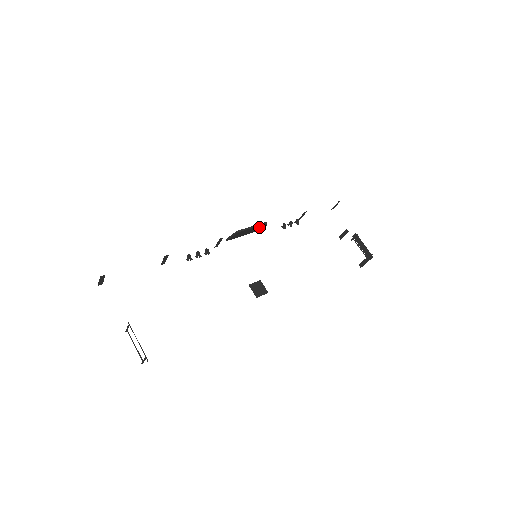
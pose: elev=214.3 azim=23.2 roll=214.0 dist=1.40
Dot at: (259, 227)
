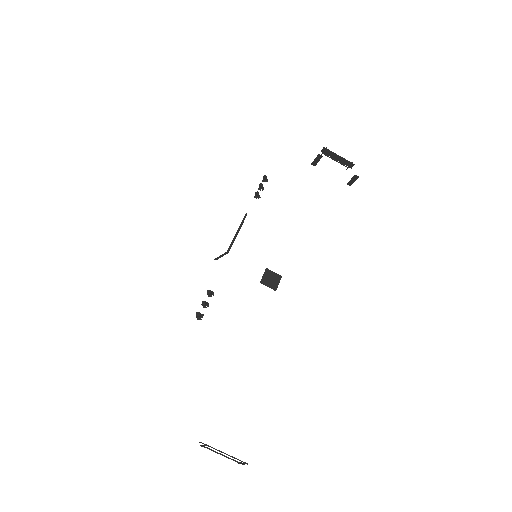
Dot at: occluded
